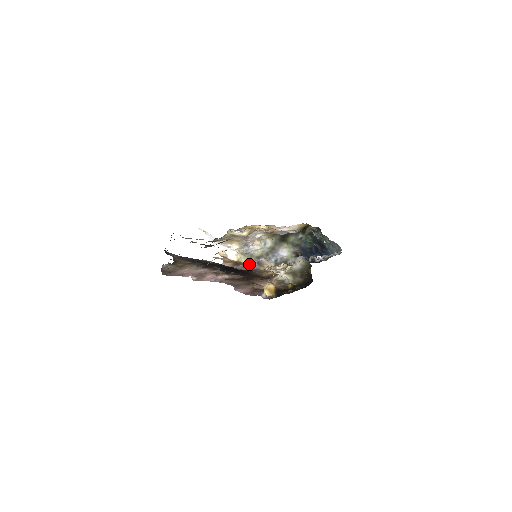
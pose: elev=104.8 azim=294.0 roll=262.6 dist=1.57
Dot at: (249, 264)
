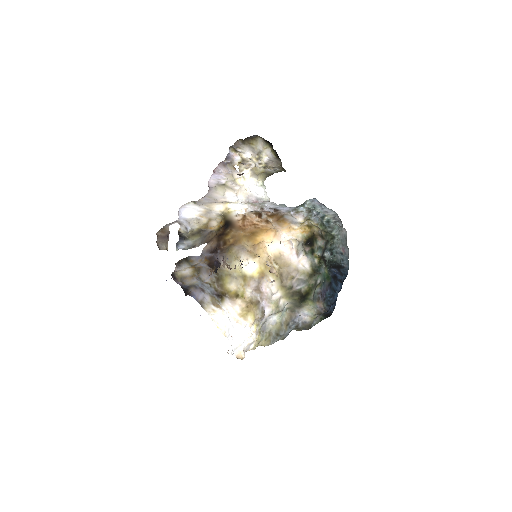
Dot at: occluded
